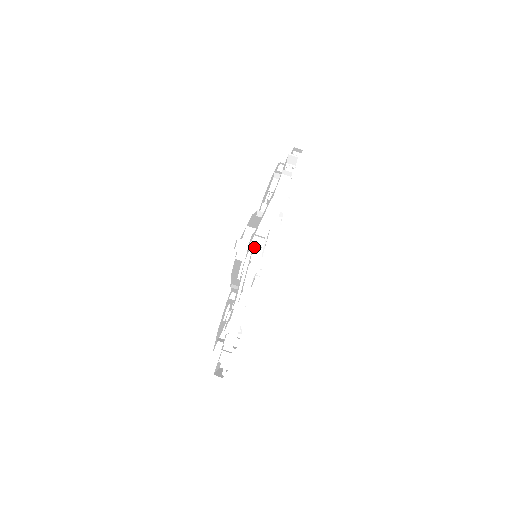
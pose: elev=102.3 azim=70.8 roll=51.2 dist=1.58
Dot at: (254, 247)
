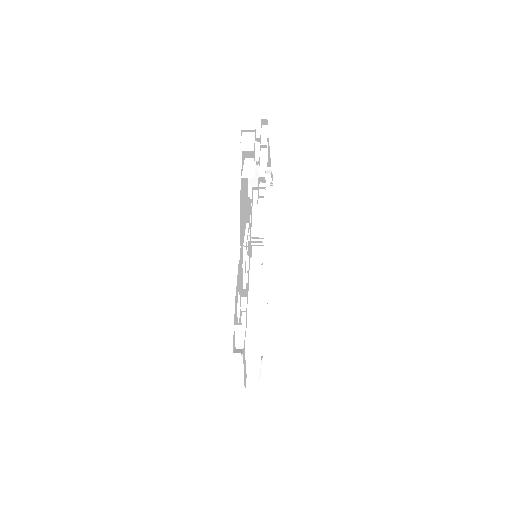
Dot at: (261, 129)
